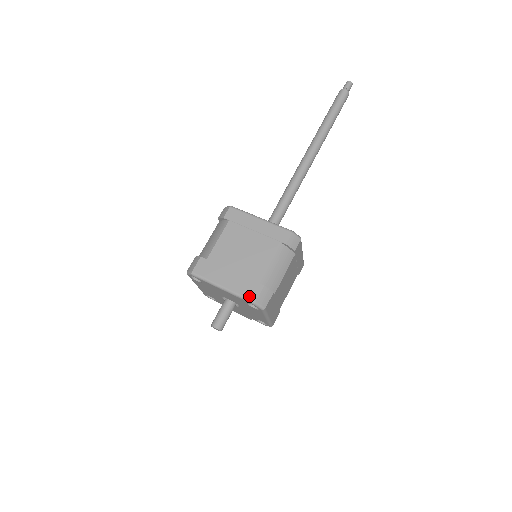
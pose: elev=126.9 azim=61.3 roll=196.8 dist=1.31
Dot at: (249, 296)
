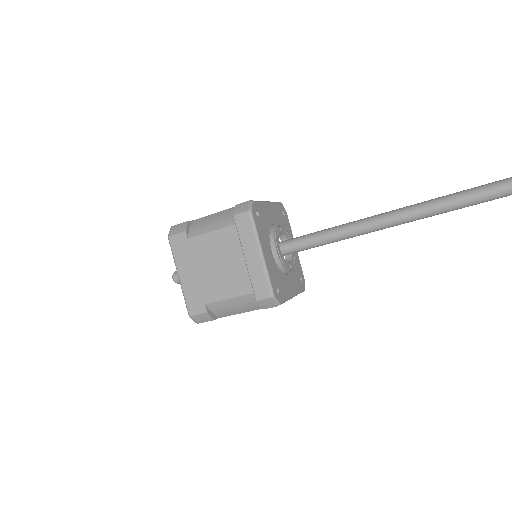
Dot at: (190, 306)
